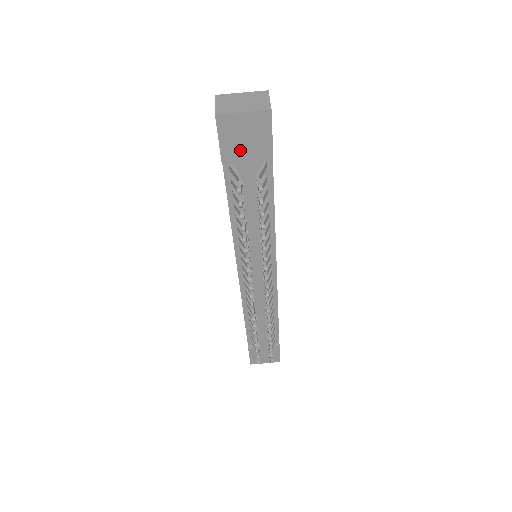
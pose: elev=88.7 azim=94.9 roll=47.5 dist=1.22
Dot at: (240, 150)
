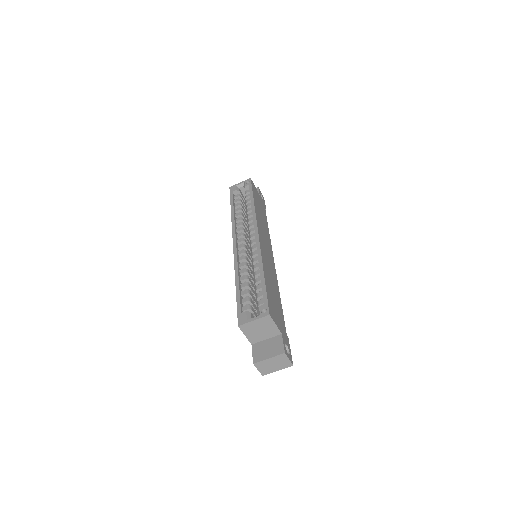
Dot at: occluded
